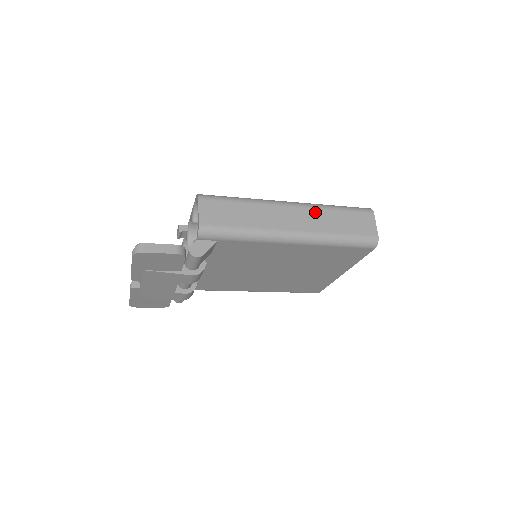
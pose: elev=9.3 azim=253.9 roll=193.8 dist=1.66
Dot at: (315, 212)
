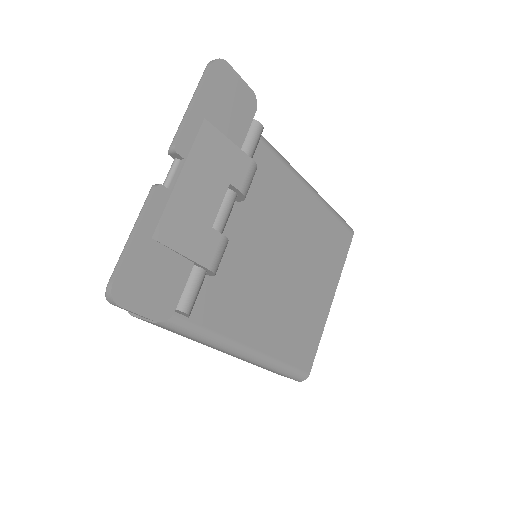
Dot at: occluded
